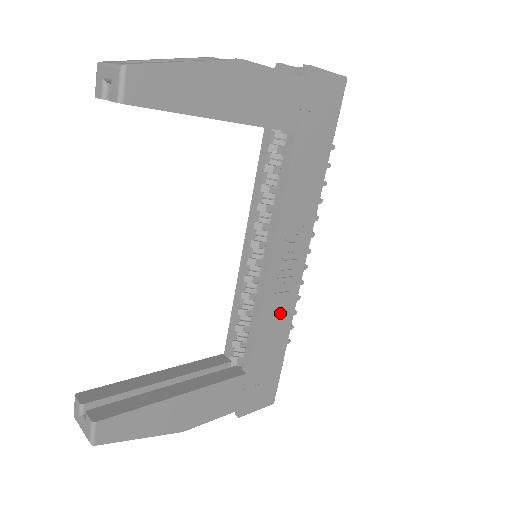
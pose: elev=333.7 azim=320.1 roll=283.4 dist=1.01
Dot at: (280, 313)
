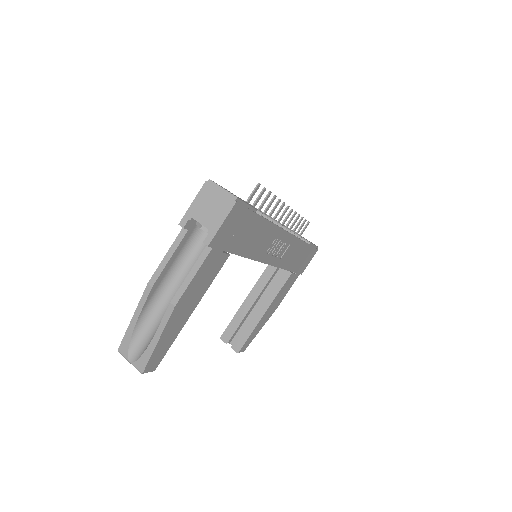
Dot at: (292, 251)
